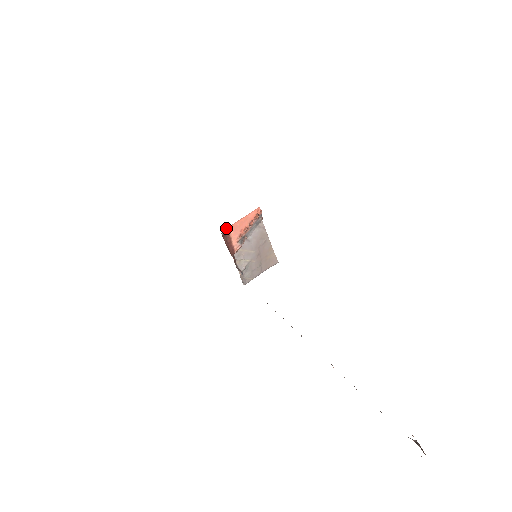
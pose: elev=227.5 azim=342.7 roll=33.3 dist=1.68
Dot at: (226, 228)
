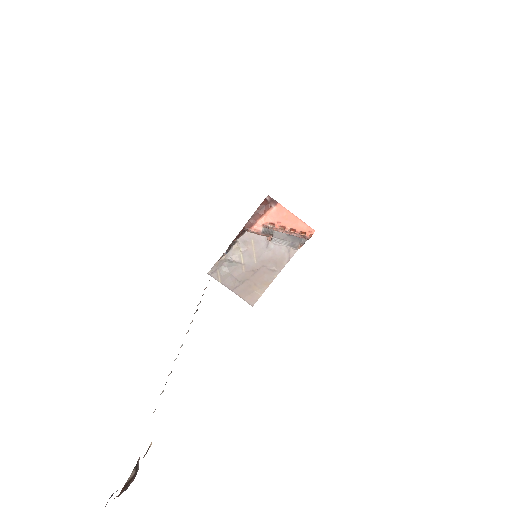
Dot at: (275, 200)
